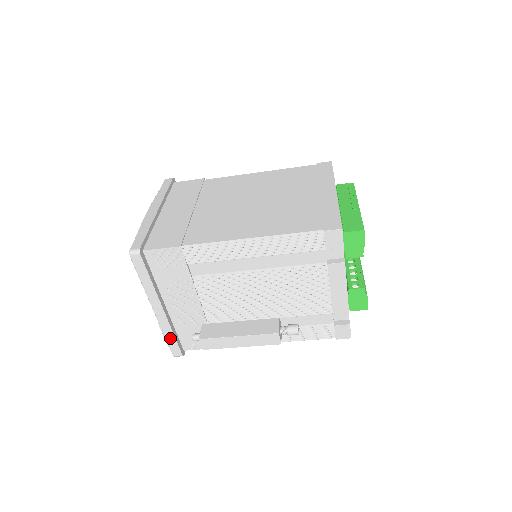
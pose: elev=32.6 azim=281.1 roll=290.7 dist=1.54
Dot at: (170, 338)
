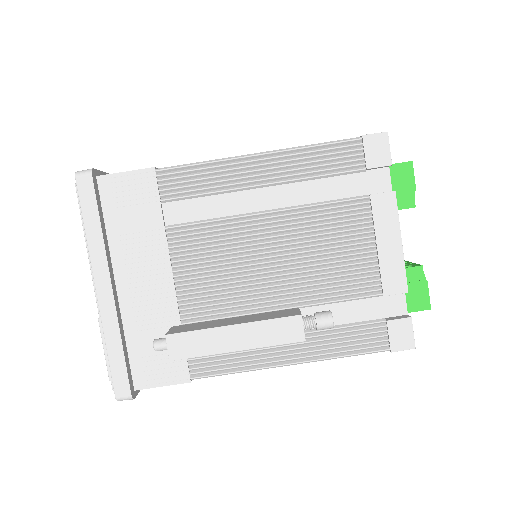
Dot at: (115, 353)
